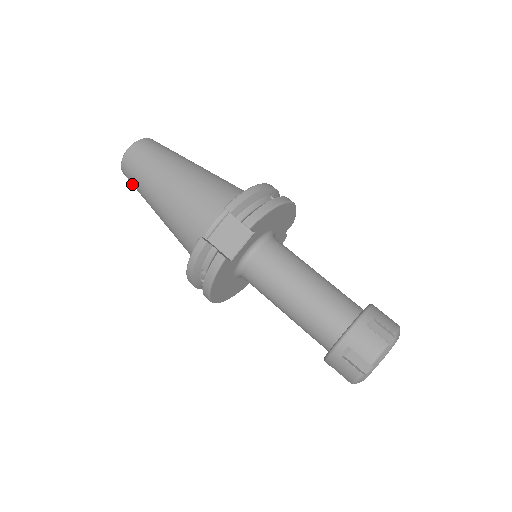
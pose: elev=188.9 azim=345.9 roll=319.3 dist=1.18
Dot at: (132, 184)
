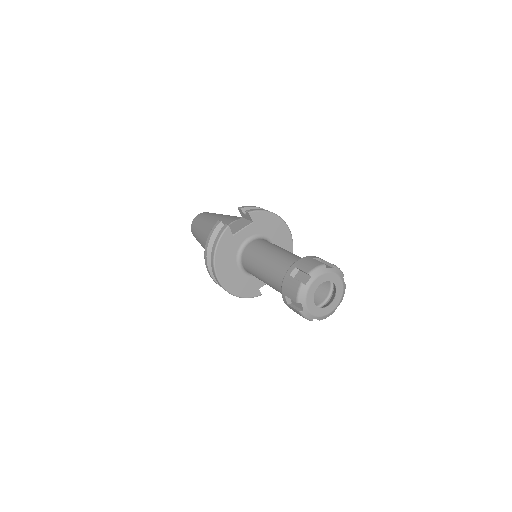
Dot at: (194, 234)
